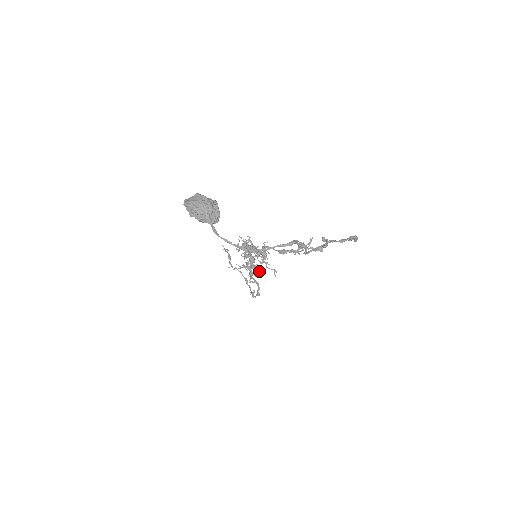
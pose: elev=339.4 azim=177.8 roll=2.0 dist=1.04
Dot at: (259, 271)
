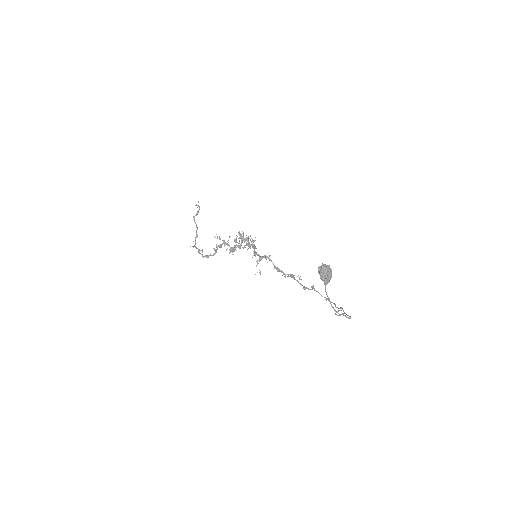
Dot at: (232, 252)
